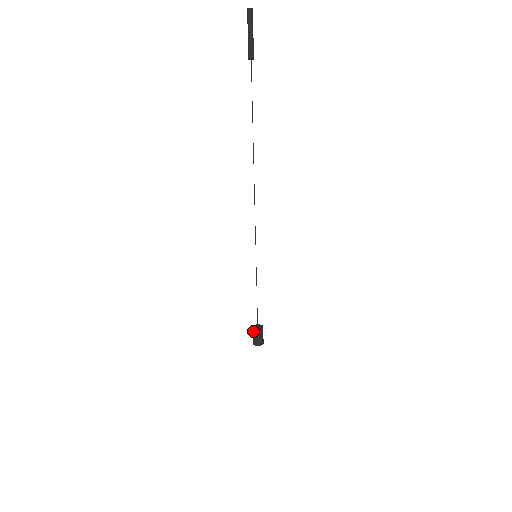
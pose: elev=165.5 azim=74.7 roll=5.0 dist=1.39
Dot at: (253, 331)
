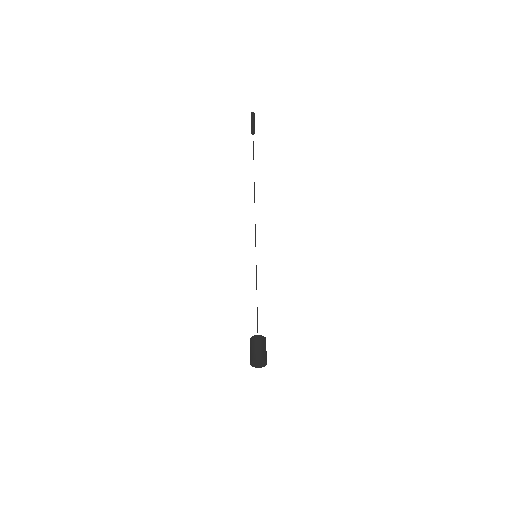
Dot at: (258, 338)
